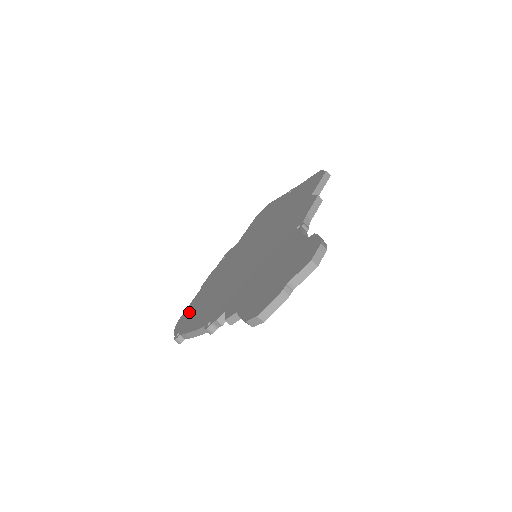
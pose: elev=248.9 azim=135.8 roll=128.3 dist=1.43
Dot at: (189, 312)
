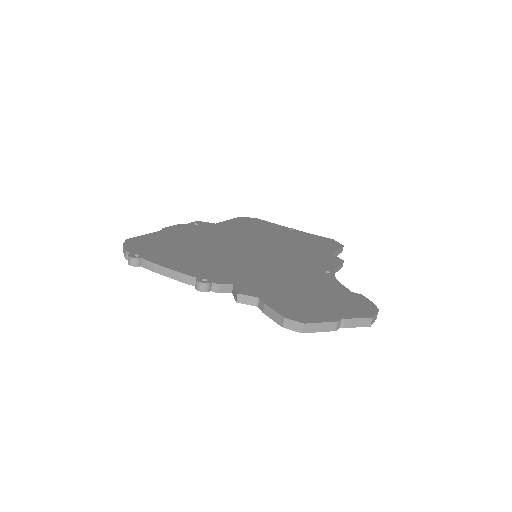
Dot at: (151, 243)
